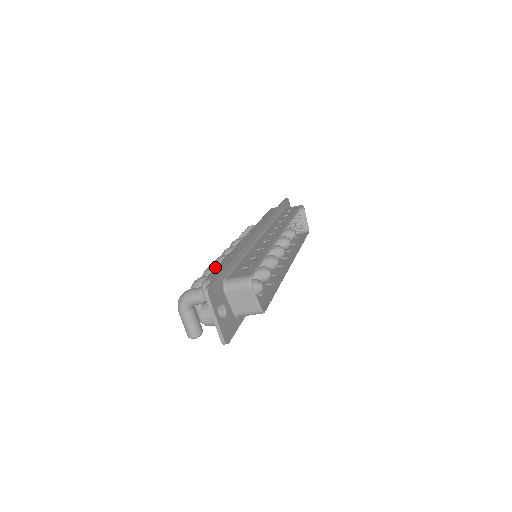
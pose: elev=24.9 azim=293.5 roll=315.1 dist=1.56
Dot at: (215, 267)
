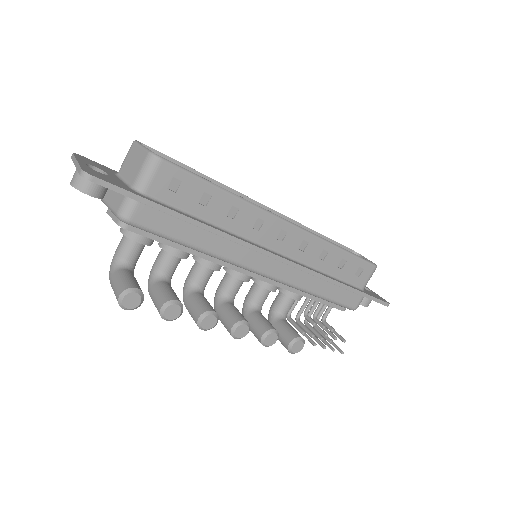
Dot at: occluded
